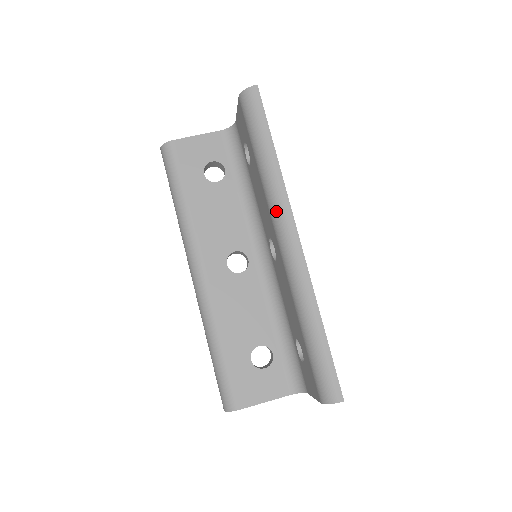
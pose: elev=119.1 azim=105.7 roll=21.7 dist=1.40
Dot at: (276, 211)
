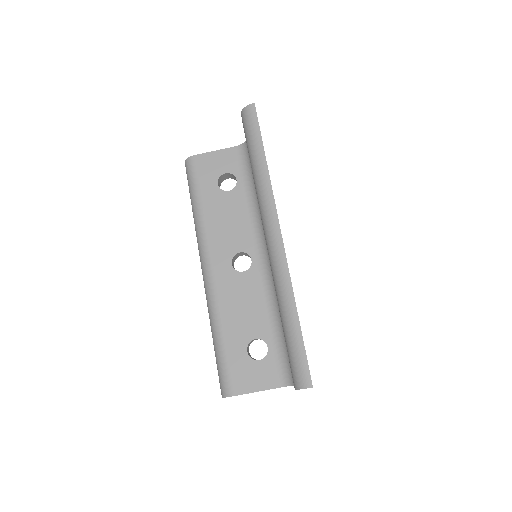
Dot at: (264, 212)
